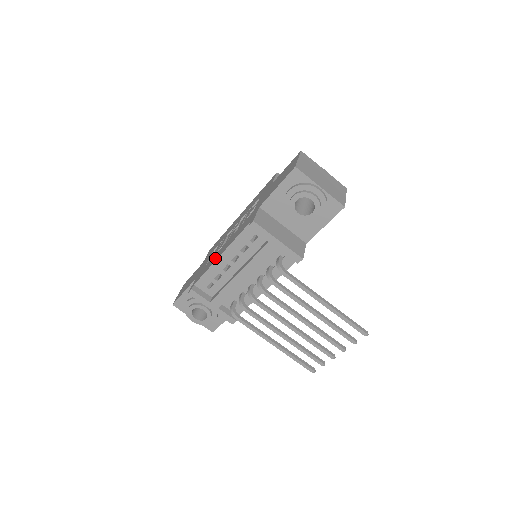
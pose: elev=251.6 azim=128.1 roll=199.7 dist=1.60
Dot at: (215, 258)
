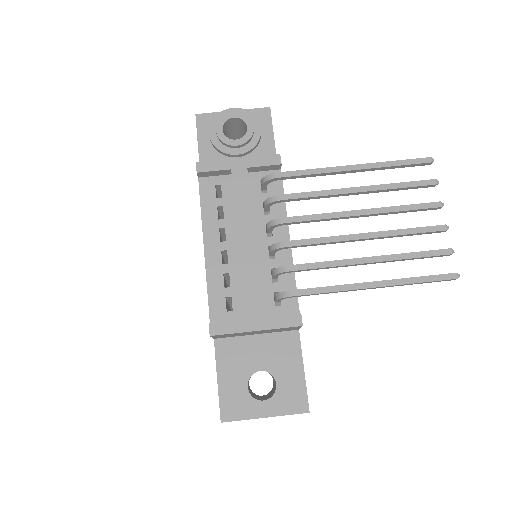
Dot at: occluded
